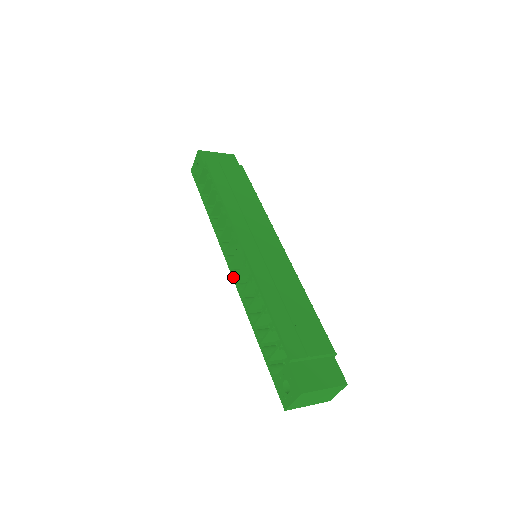
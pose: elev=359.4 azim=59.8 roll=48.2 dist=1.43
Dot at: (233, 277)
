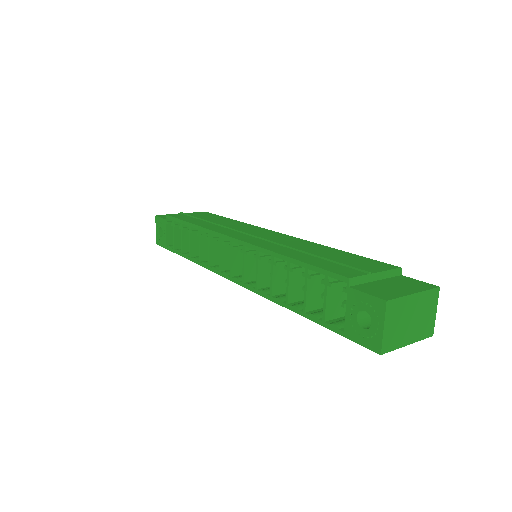
Dot at: (239, 283)
